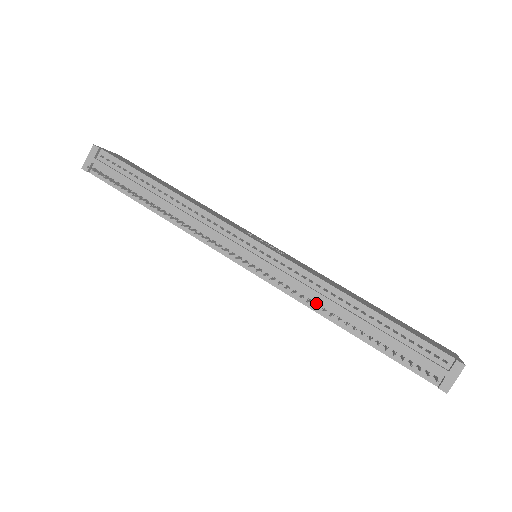
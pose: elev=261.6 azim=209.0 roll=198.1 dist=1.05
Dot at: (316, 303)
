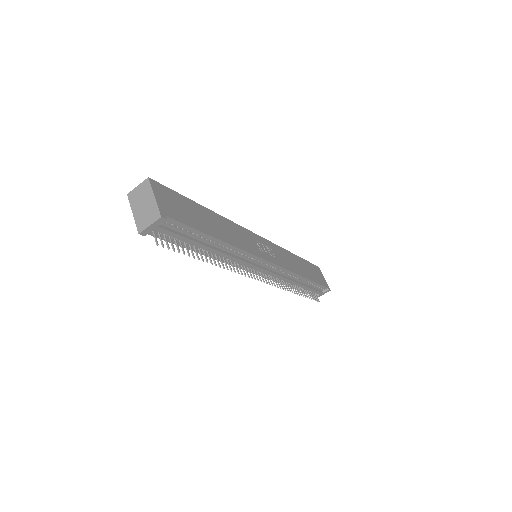
Dot at: occluded
